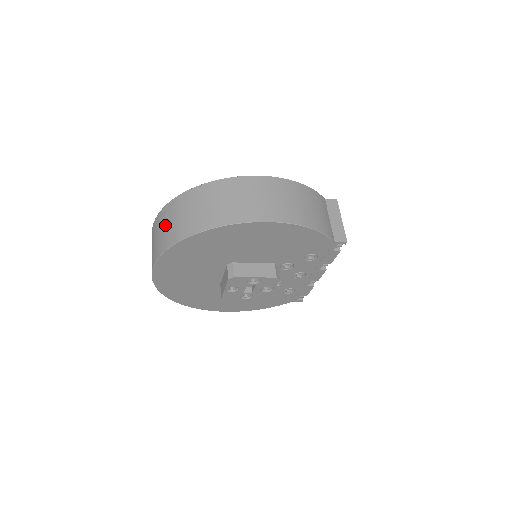
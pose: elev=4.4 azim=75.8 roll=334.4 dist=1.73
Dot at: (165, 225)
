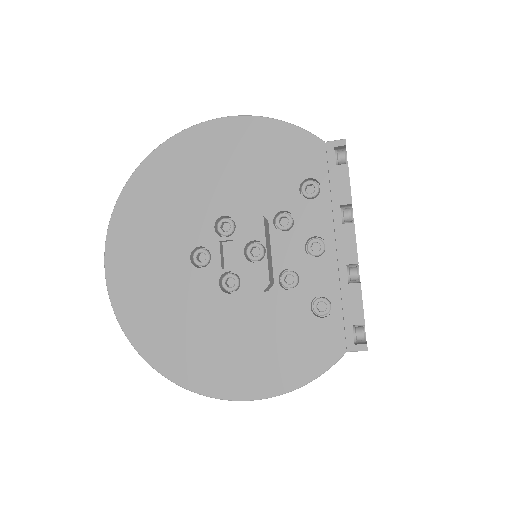
Dot at: occluded
